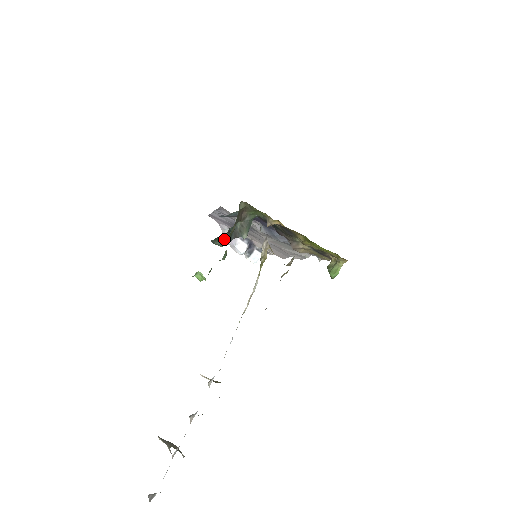
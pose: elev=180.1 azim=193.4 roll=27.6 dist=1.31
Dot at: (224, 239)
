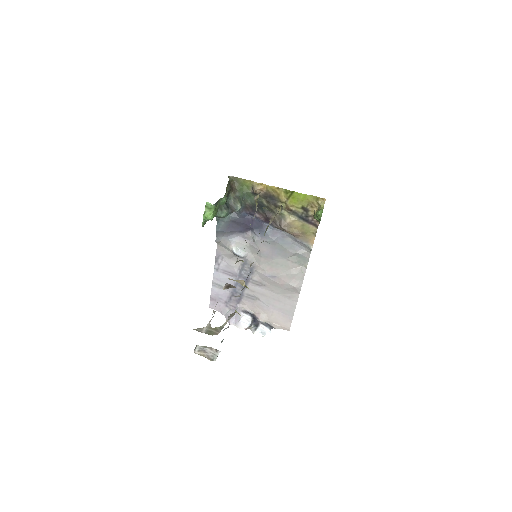
Dot at: (223, 207)
